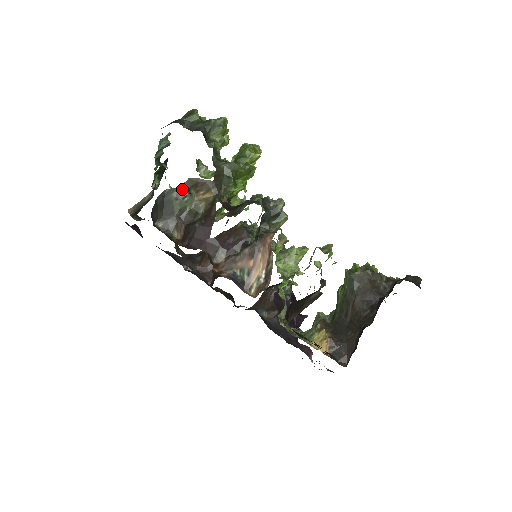
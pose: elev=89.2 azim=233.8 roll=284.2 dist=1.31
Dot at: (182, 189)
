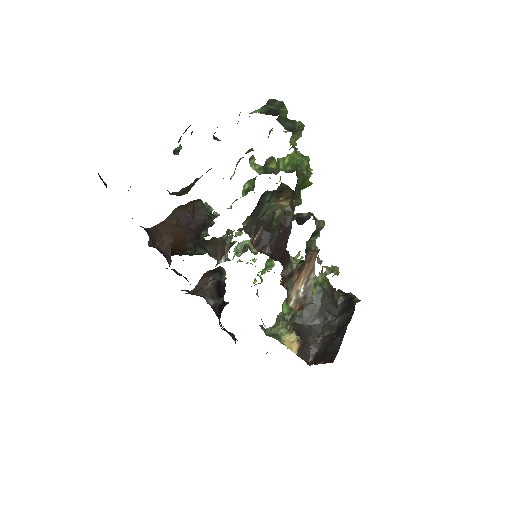
Dot at: (275, 193)
